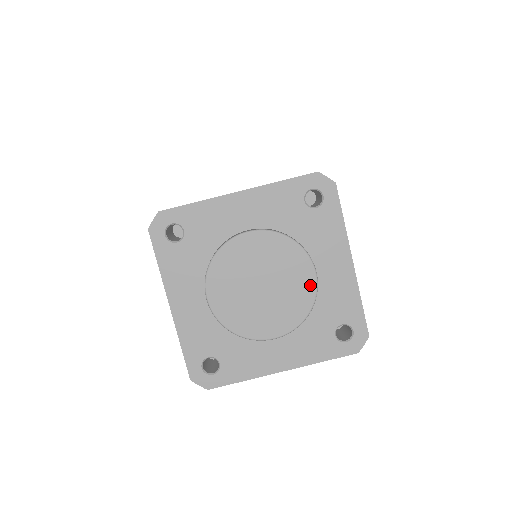
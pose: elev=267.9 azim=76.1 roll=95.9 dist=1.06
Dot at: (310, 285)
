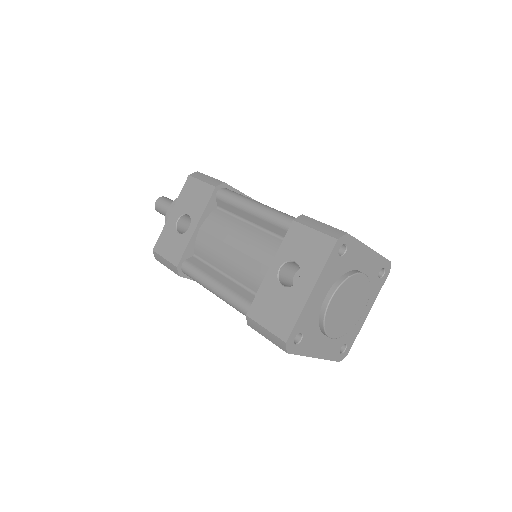
Dot at: (365, 281)
